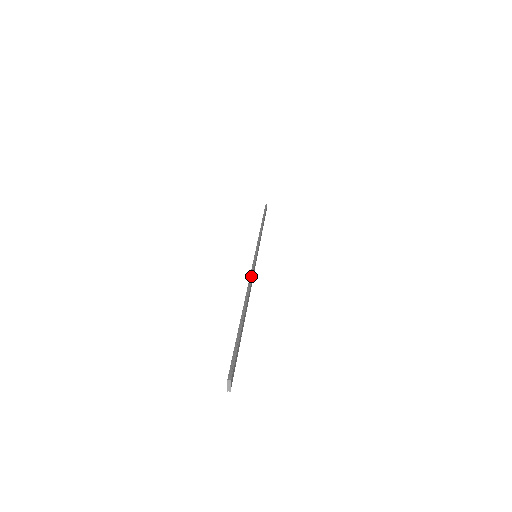
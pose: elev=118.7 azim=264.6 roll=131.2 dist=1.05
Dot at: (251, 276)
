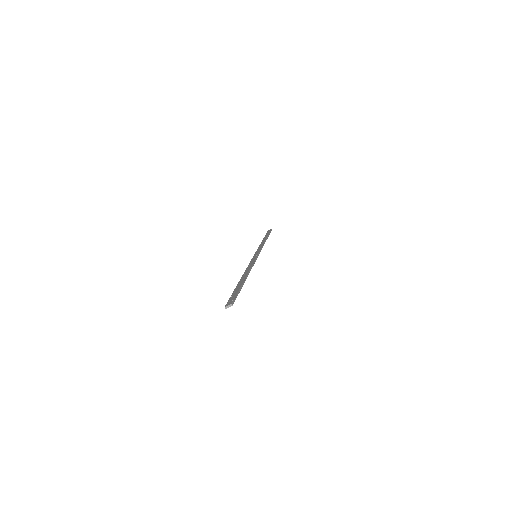
Dot at: occluded
